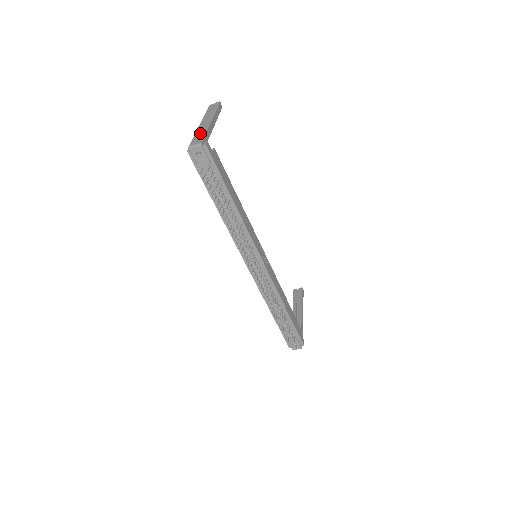
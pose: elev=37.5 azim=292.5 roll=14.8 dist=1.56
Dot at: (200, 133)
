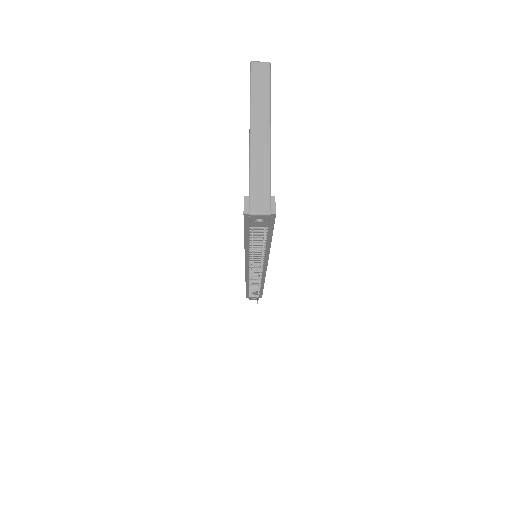
Dot at: (261, 175)
